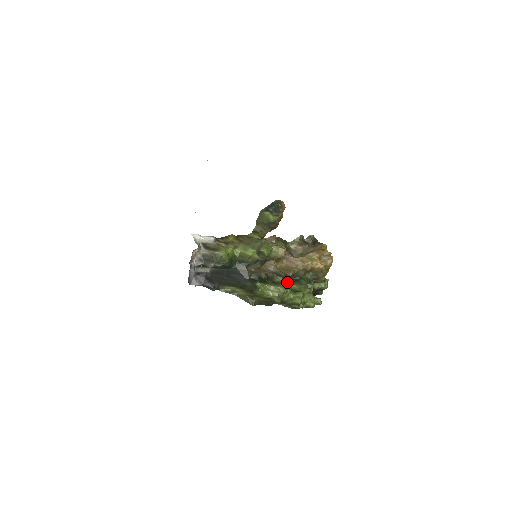
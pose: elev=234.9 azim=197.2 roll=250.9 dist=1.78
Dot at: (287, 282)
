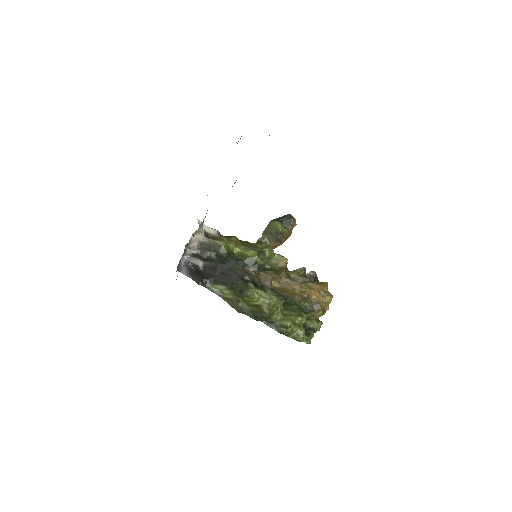
Dot at: (280, 301)
